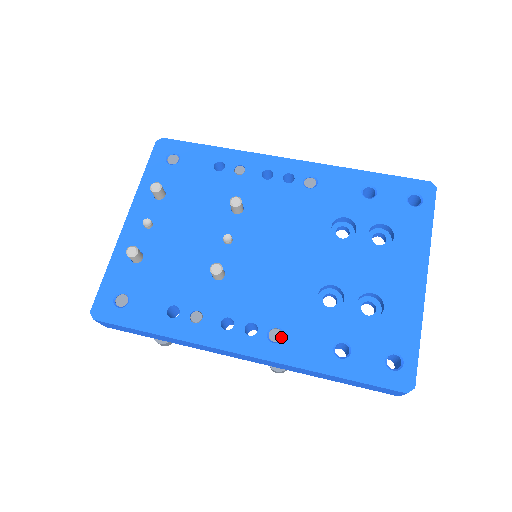
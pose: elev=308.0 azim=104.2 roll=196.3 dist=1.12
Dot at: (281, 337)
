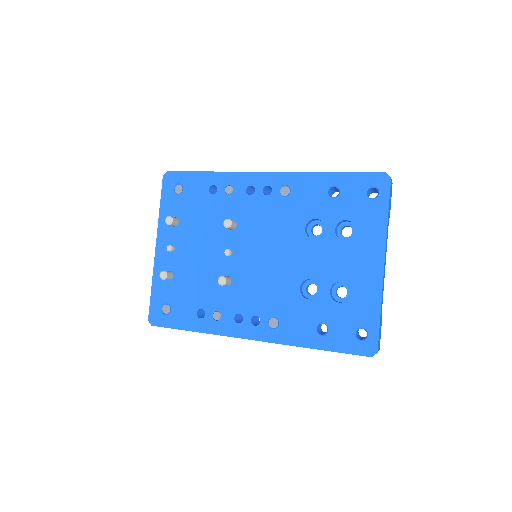
Dot at: (277, 324)
